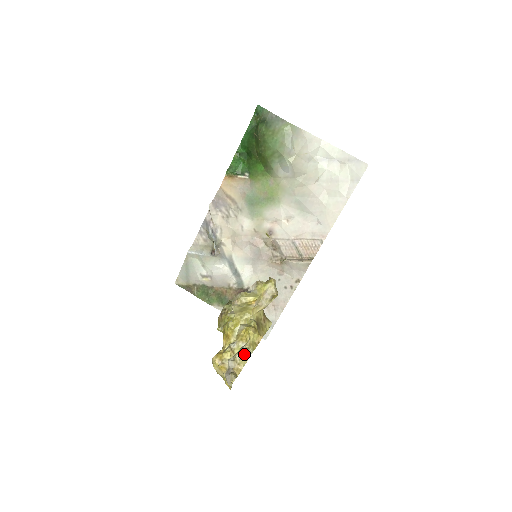
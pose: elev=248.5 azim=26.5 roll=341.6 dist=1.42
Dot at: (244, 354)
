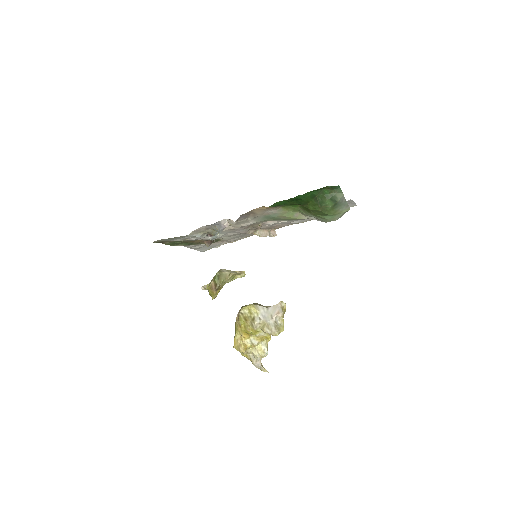
Dot at: occluded
